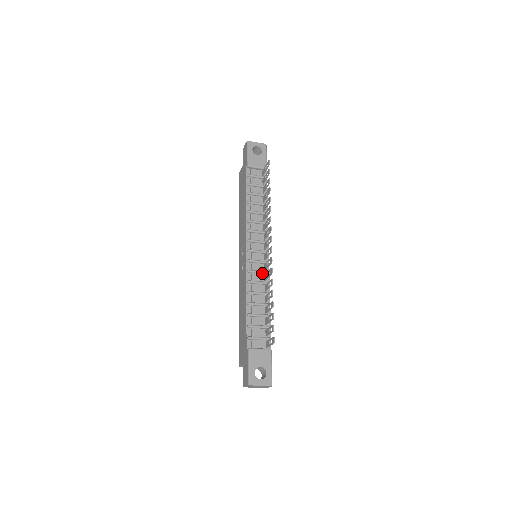
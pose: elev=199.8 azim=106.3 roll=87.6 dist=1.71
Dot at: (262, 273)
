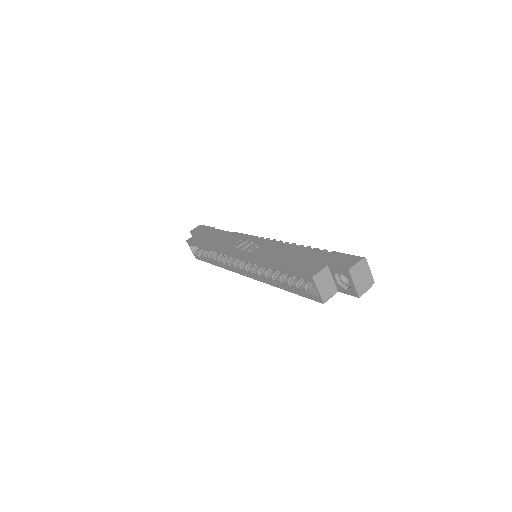
Dot at: occluded
